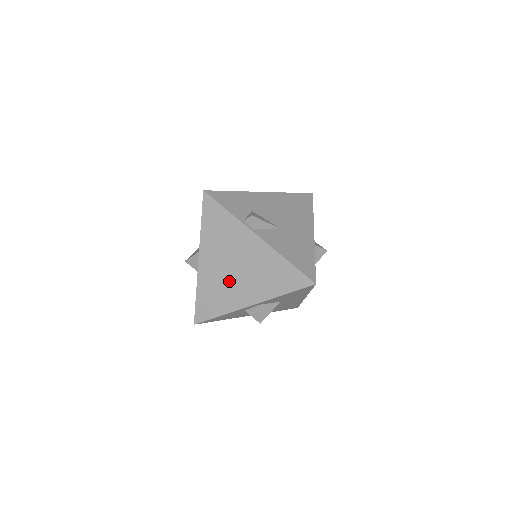
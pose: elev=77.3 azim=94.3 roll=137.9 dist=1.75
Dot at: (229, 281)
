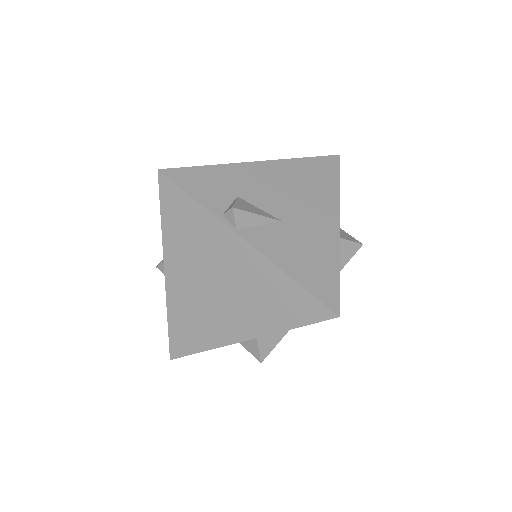
Dot at: (209, 305)
